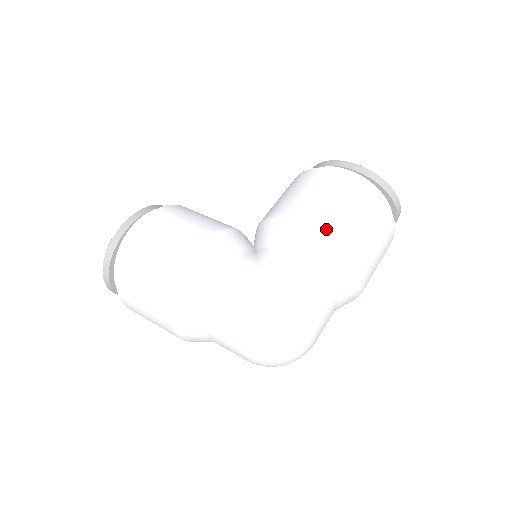
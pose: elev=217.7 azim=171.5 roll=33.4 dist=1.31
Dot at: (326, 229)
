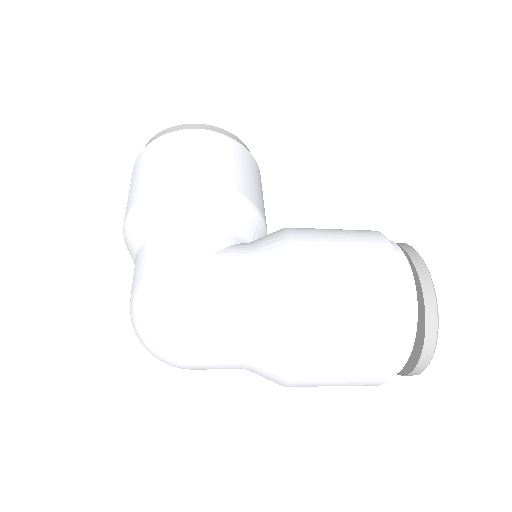
Dot at: (306, 283)
